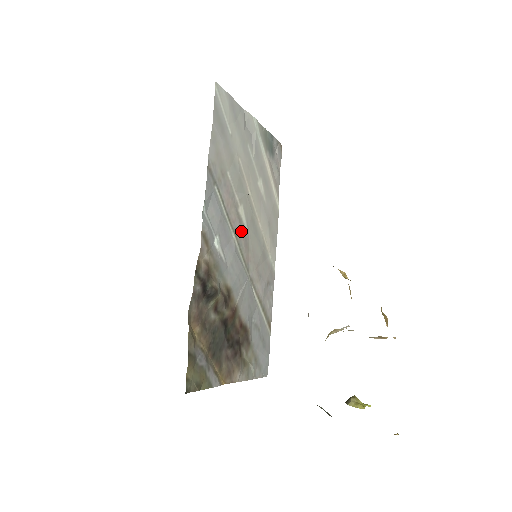
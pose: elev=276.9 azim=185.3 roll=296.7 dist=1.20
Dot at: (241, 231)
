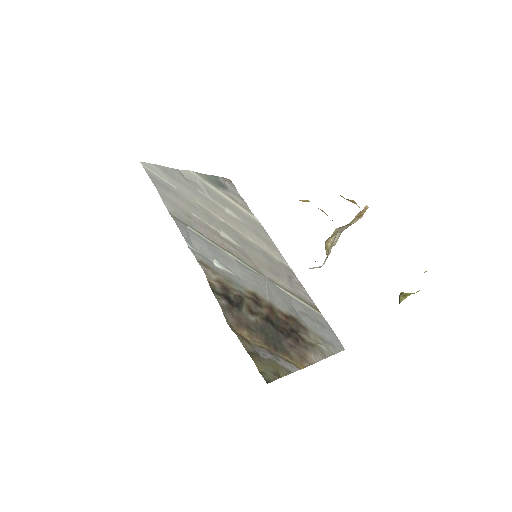
Dot at: (234, 249)
